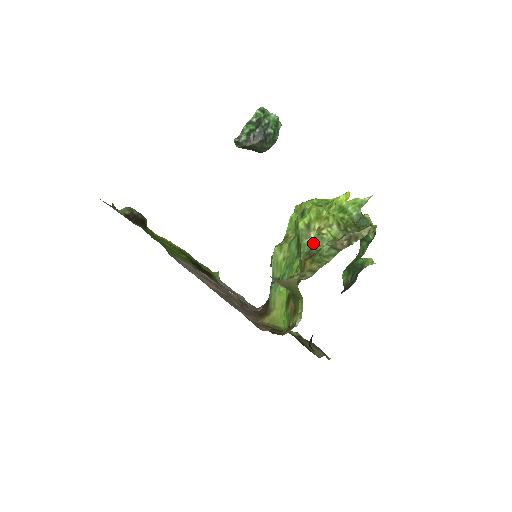
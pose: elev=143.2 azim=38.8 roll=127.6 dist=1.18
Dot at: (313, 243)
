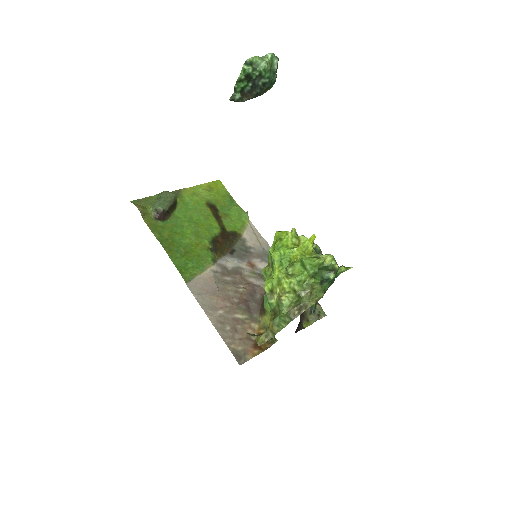
Dot at: (276, 304)
